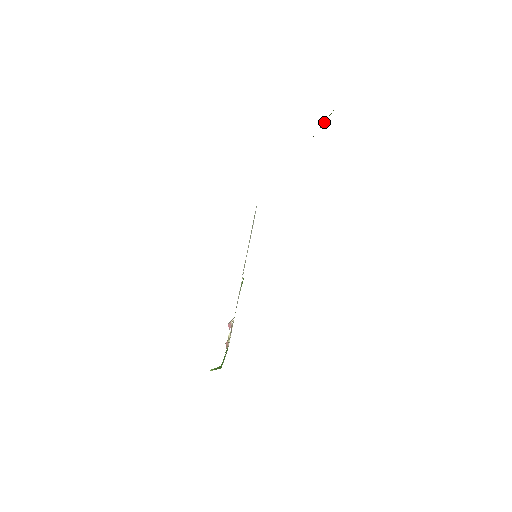
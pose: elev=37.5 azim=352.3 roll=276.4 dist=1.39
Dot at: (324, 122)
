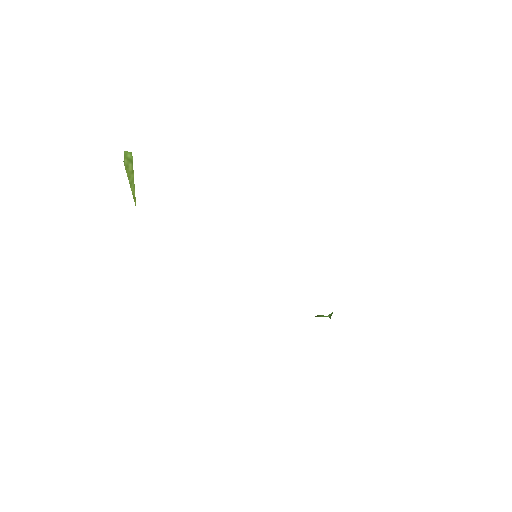
Dot at: (133, 176)
